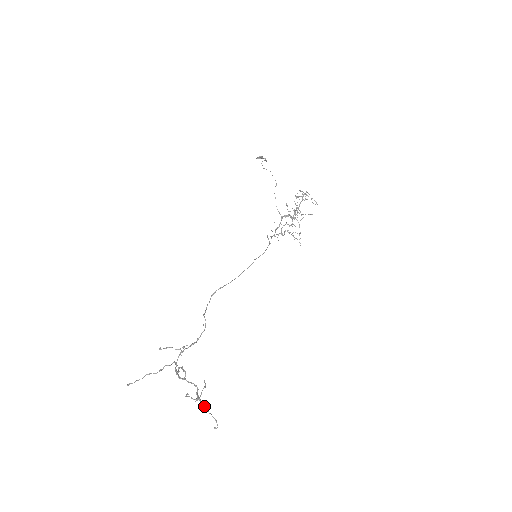
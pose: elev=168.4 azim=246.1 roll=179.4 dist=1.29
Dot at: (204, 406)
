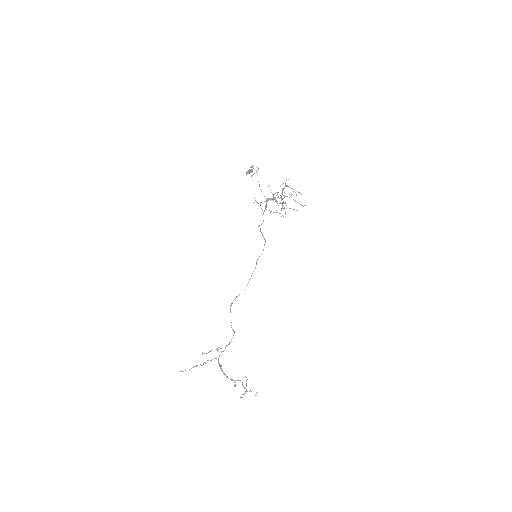
Dot at: (249, 391)
